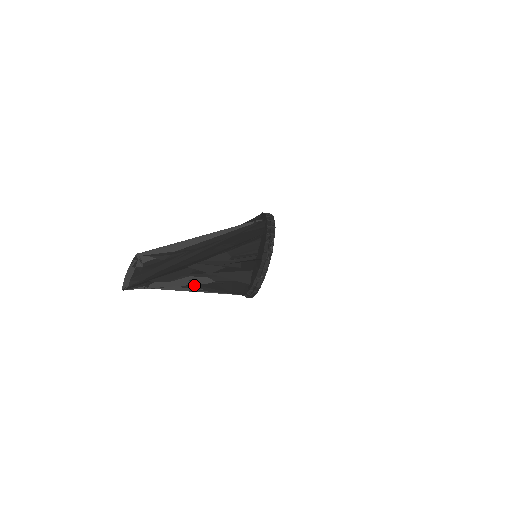
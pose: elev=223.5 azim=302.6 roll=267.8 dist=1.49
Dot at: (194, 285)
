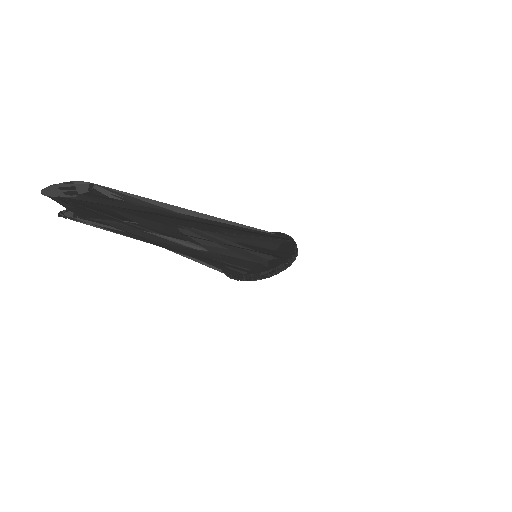
Dot at: (172, 244)
